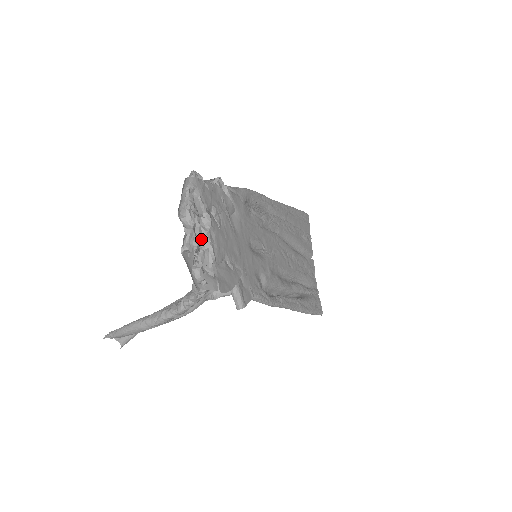
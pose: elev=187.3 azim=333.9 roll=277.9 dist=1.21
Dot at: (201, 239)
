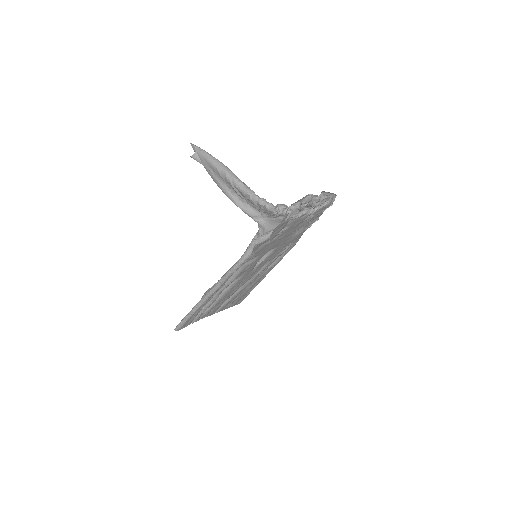
Dot at: (310, 207)
